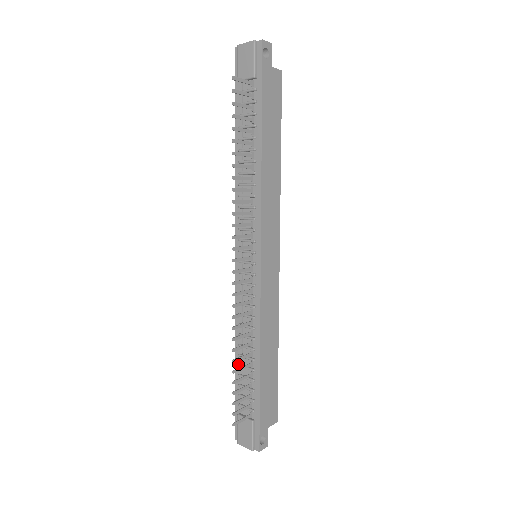
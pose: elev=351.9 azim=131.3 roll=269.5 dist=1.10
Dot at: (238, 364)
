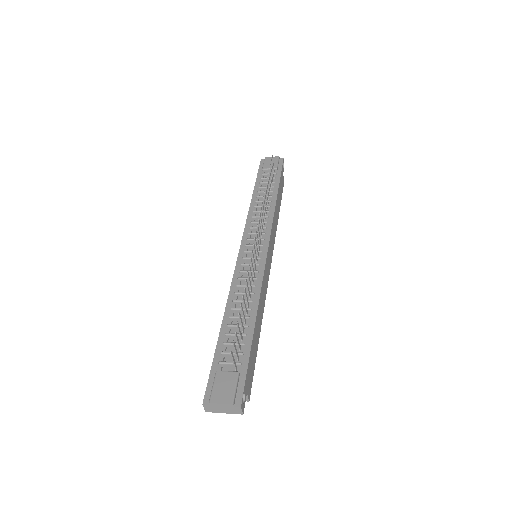
Dot at: (227, 324)
